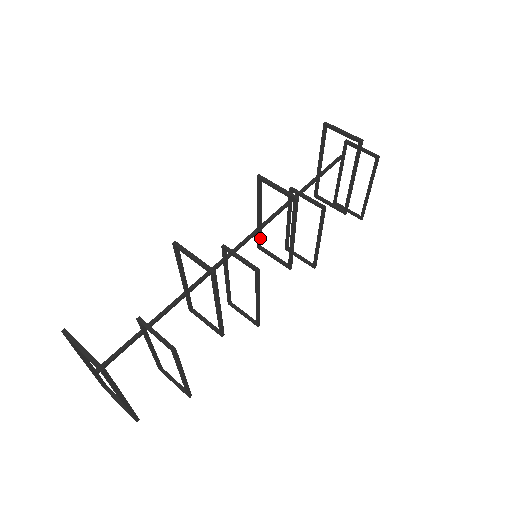
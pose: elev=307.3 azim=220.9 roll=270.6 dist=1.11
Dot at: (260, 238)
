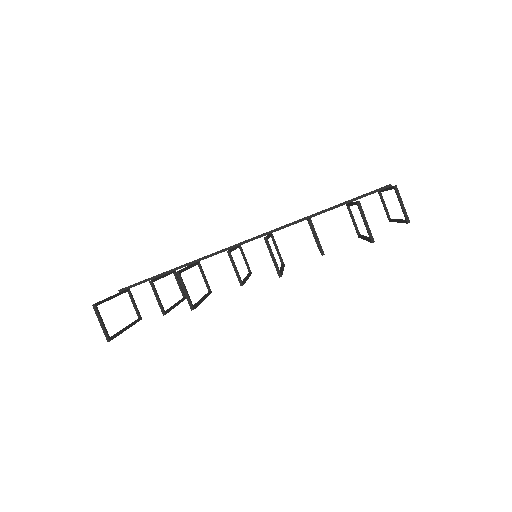
Dot at: occluded
